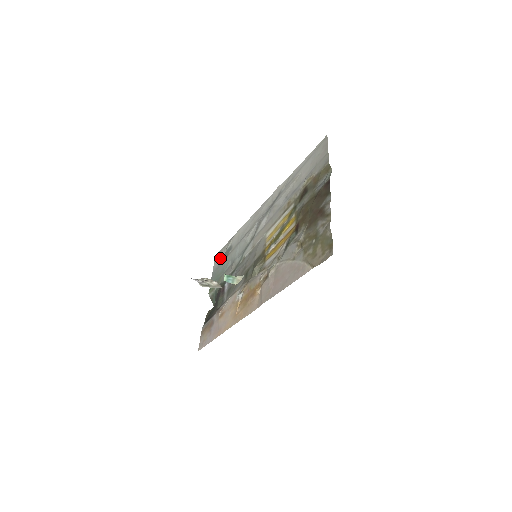
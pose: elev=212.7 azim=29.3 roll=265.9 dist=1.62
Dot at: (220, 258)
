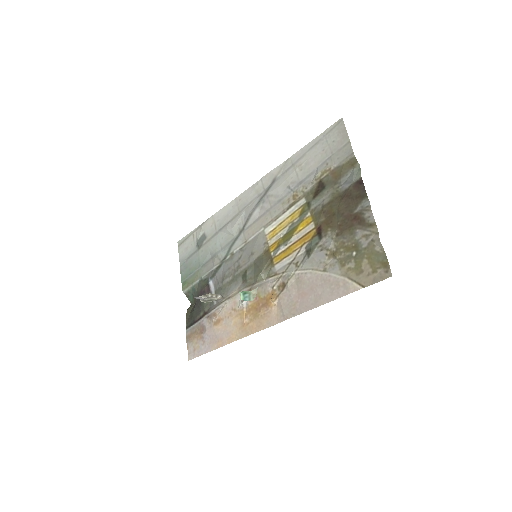
Dot at: (188, 247)
